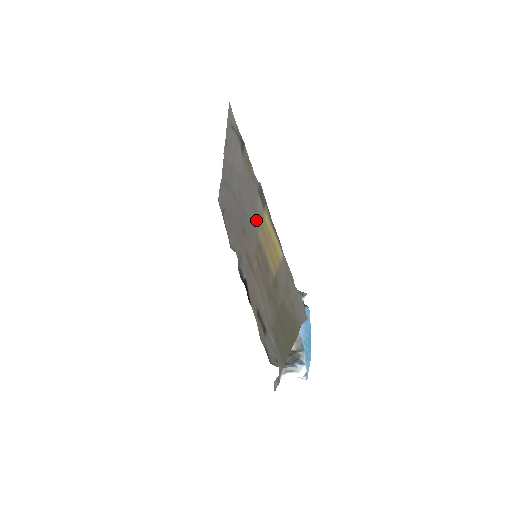
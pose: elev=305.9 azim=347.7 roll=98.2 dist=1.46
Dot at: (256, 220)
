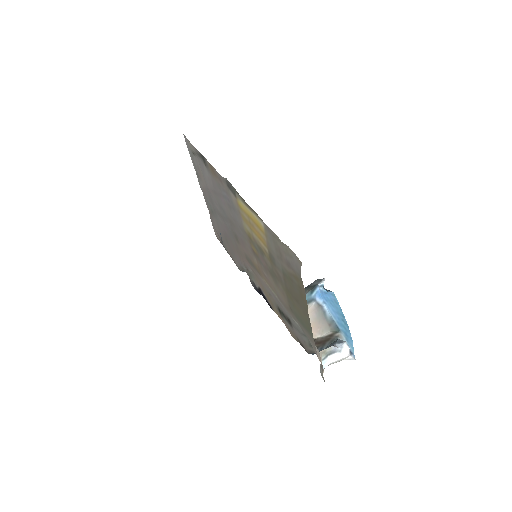
Dot at: (237, 216)
